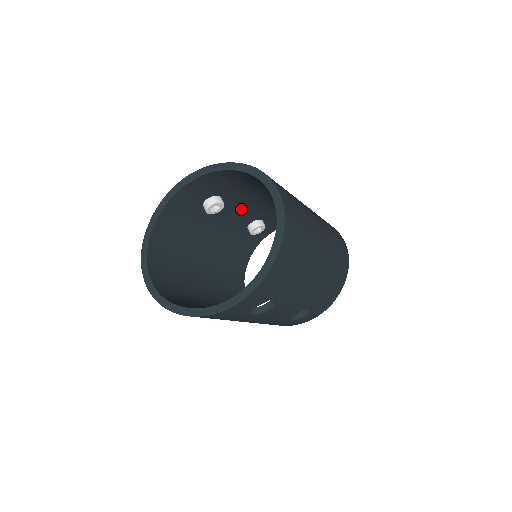
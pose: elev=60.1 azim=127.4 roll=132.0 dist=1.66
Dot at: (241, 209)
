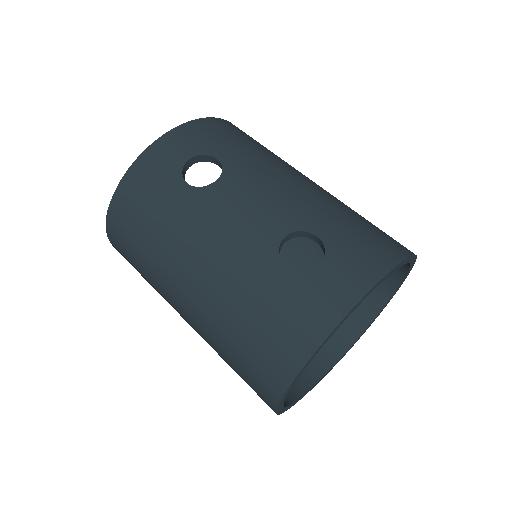
Dot at: occluded
